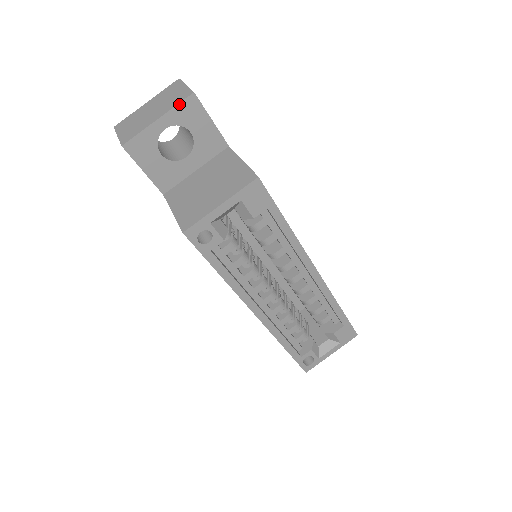
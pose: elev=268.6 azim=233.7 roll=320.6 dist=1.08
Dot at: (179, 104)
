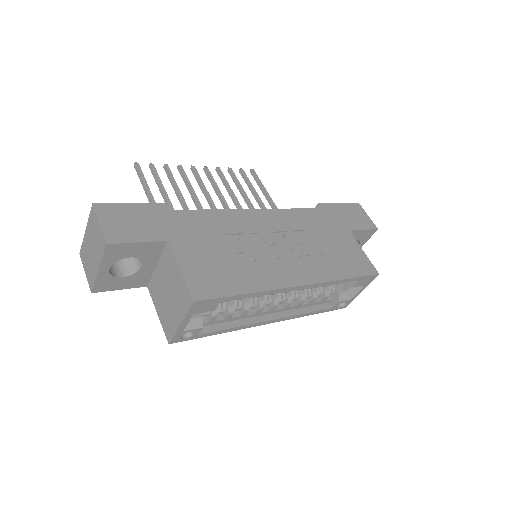
Dot at: (103, 255)
